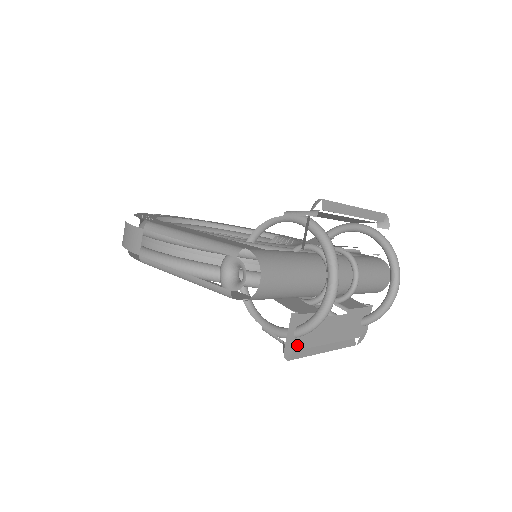
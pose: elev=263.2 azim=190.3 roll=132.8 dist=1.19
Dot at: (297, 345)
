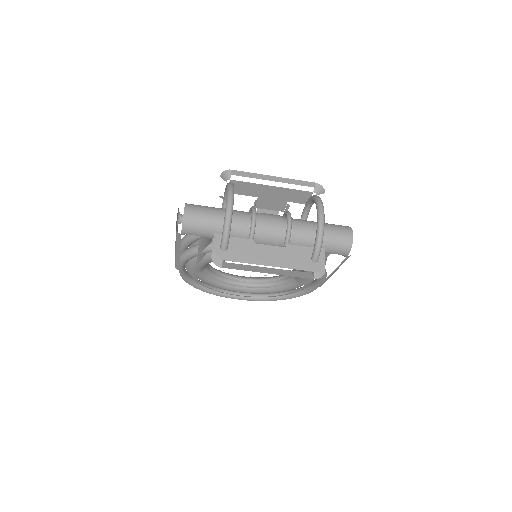
Dot at: (226, 257)
